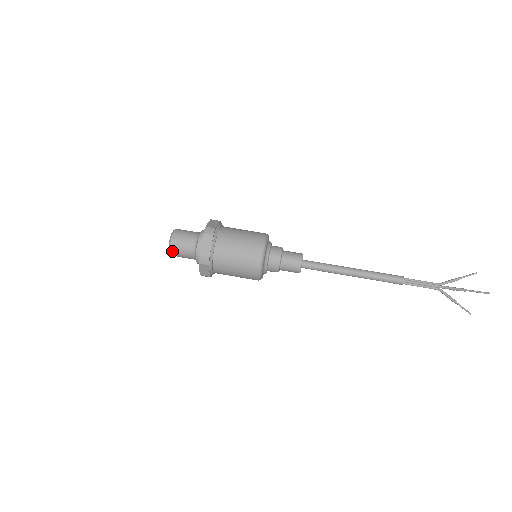
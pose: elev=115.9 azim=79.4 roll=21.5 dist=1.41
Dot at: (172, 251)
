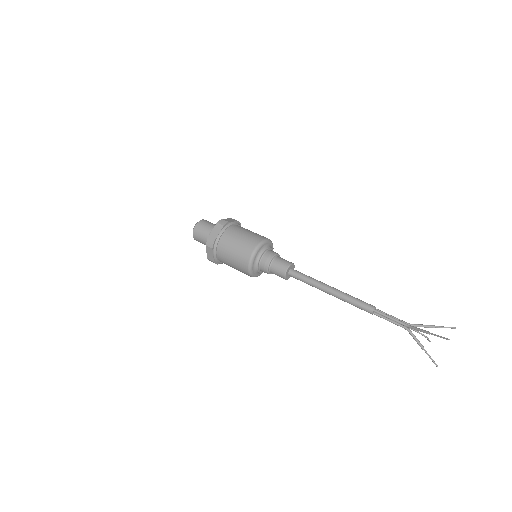
Dot at: (194, 234)
